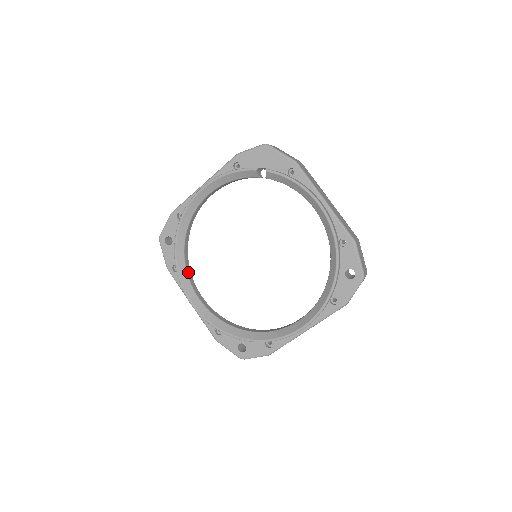
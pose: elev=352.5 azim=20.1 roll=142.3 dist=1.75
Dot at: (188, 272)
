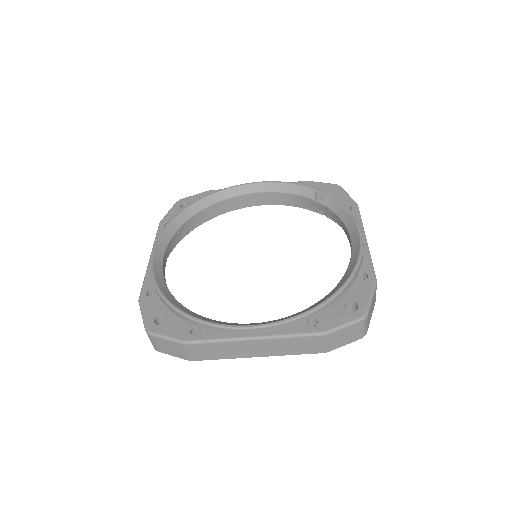
Dot at: (176, 234)
